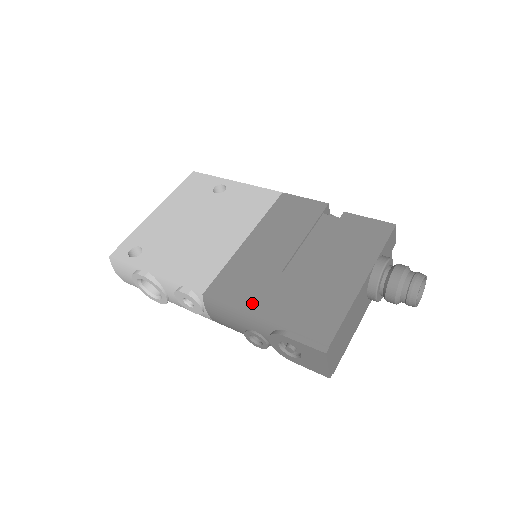
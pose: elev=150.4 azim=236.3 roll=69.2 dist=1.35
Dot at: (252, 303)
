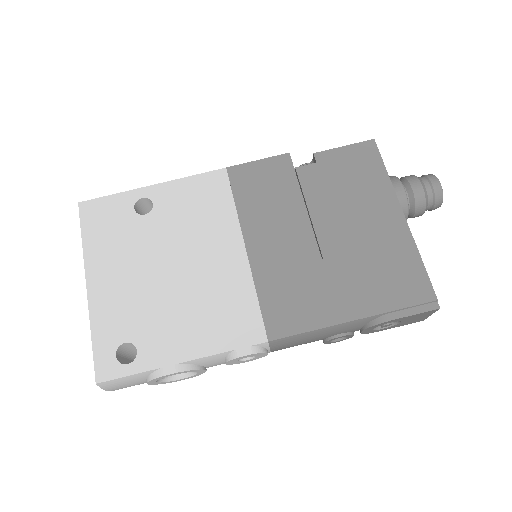
Dot at: (329, 312)
